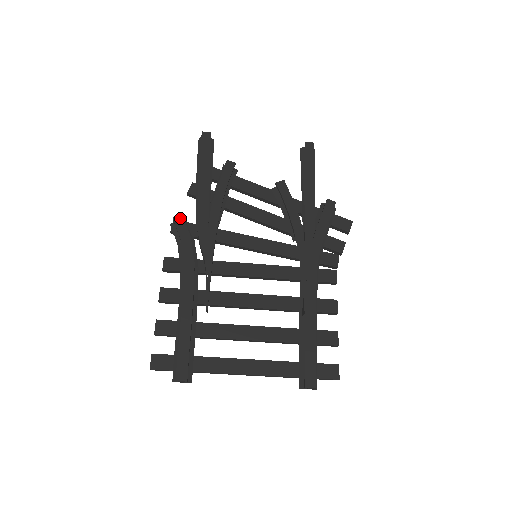
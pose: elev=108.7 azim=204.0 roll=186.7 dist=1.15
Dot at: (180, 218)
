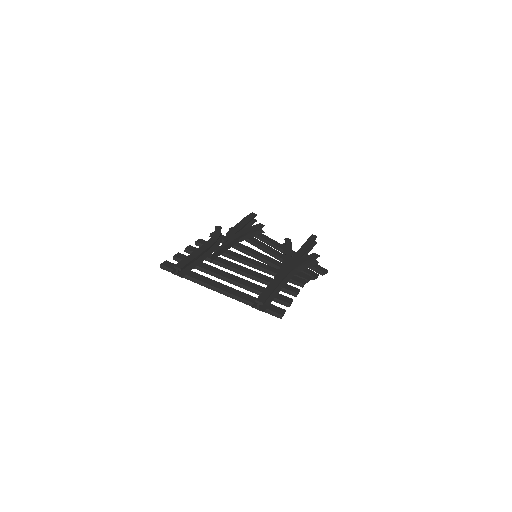
Dot at: (219, 227)
